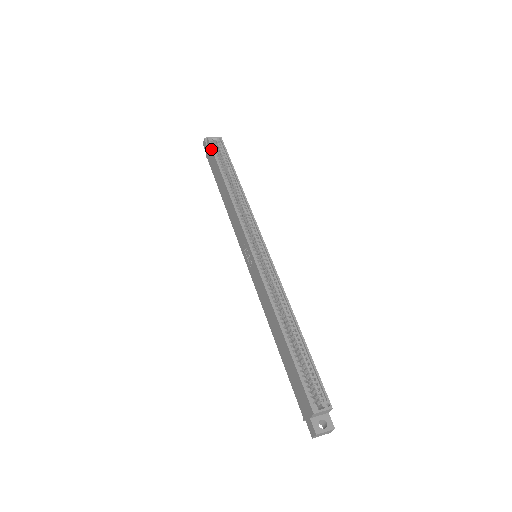
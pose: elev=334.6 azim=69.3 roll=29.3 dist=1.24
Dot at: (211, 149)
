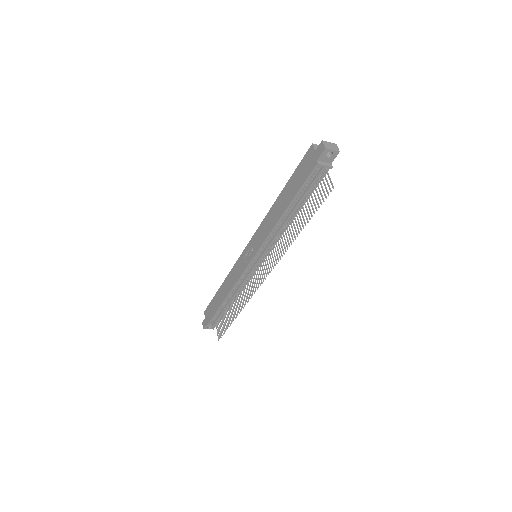
Dot at: (208, 306)
